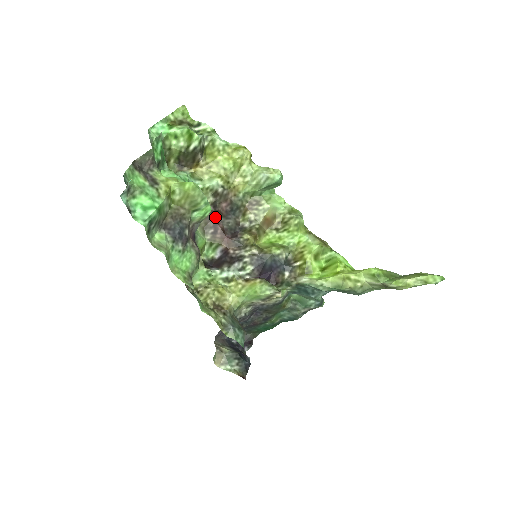
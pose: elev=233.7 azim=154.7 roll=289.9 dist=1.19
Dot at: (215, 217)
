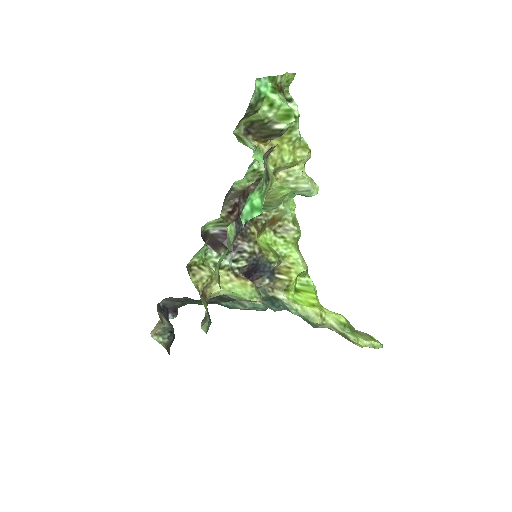
Dot at: (239, 197)
